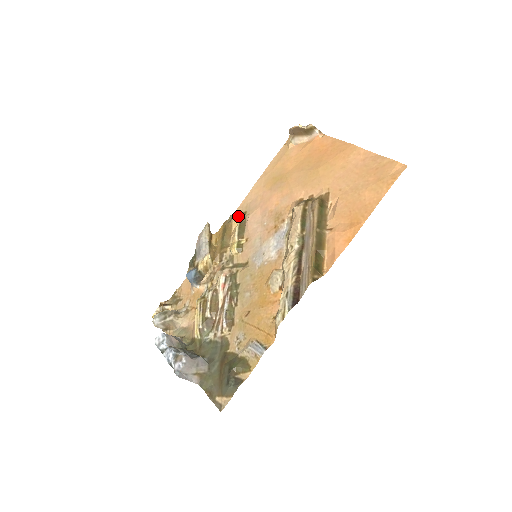
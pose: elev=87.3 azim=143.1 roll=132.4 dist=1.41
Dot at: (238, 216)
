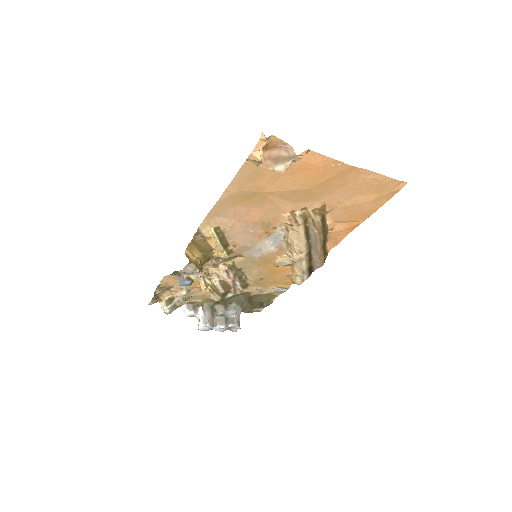
Dot at: (213, 235)
